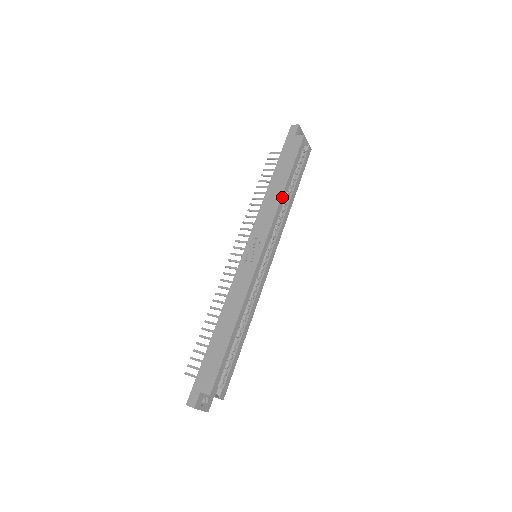
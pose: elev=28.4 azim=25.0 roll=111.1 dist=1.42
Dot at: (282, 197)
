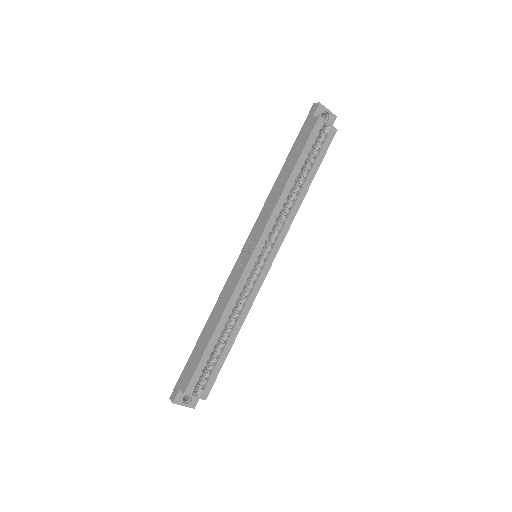
Dot at: (283, 191)
